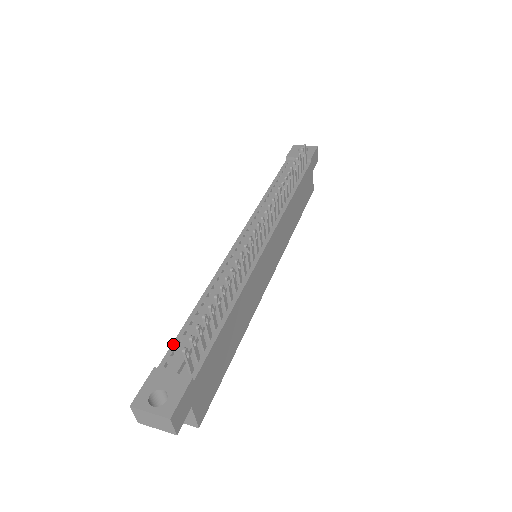
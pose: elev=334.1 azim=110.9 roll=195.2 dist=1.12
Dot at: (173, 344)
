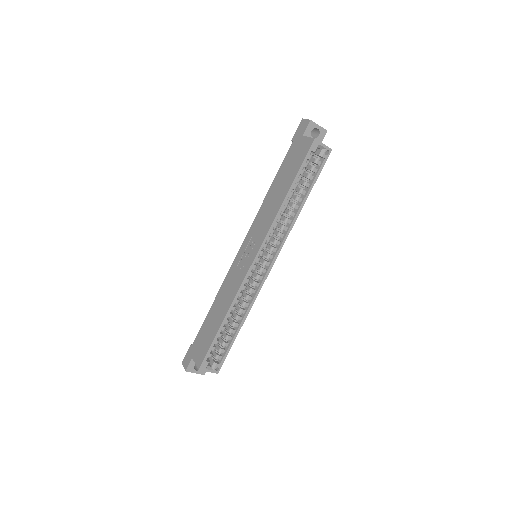
Dot at: (285, 159)
